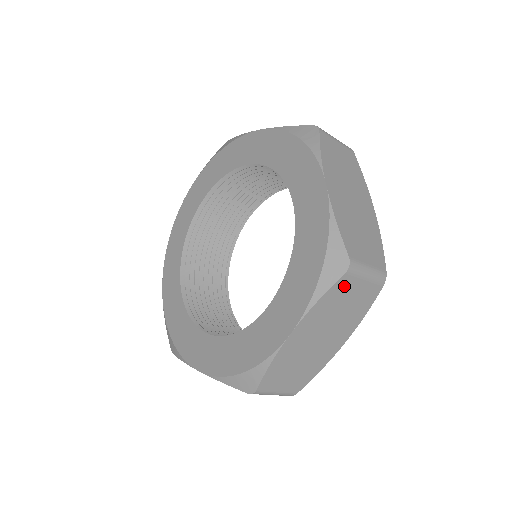
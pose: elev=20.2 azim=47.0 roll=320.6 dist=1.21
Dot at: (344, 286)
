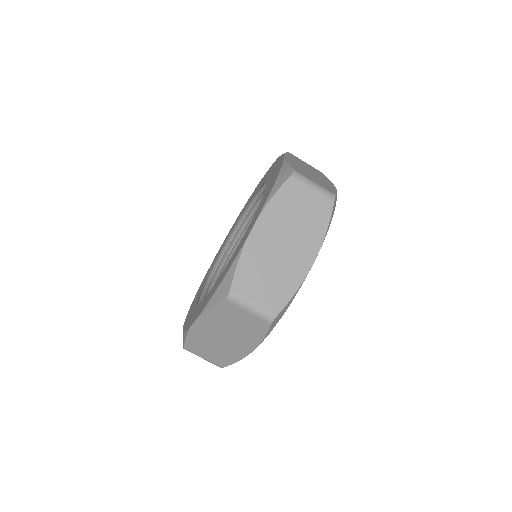
Dot at: (295, 157)
